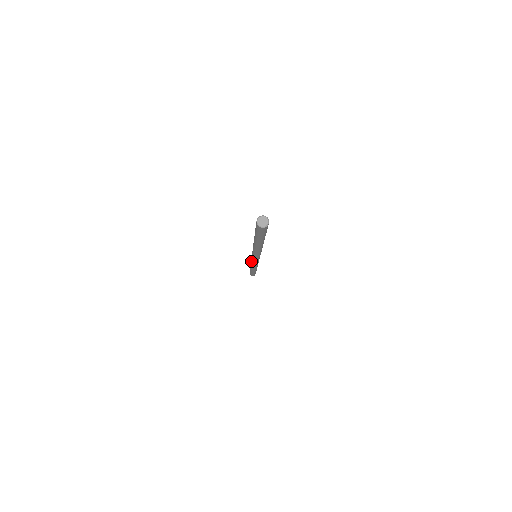
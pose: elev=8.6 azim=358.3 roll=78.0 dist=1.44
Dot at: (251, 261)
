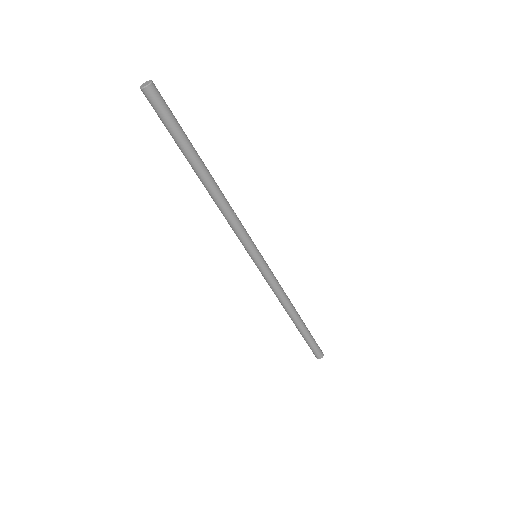
Dot at: (266, 280)
